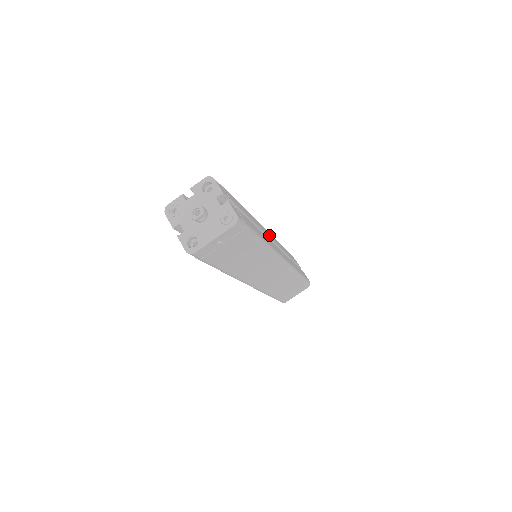
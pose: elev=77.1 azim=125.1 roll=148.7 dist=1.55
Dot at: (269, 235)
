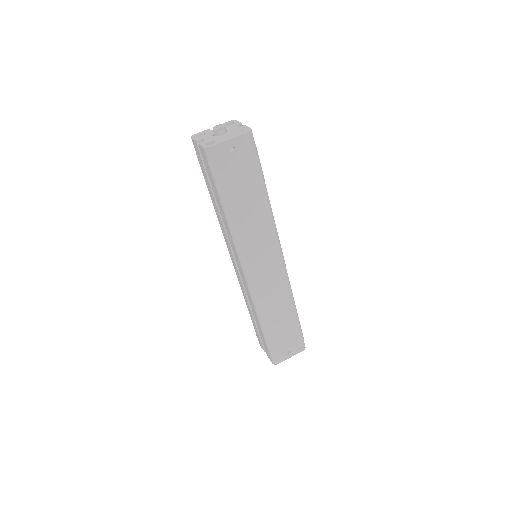
Dot at: occluded
